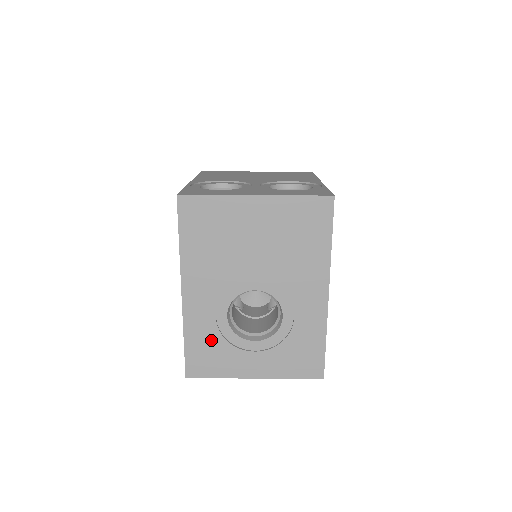
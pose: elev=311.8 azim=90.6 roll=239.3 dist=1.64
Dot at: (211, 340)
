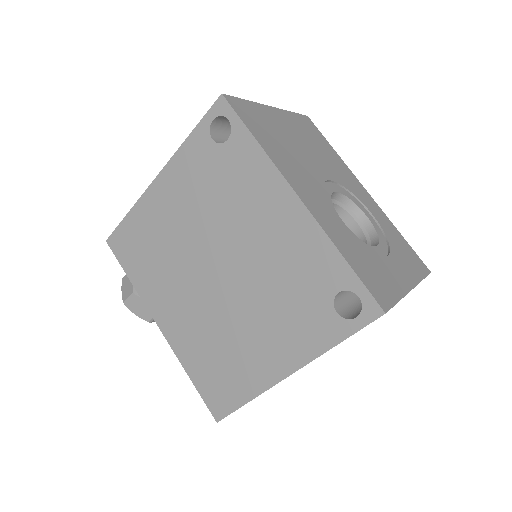
Dot at: (358, 251)
